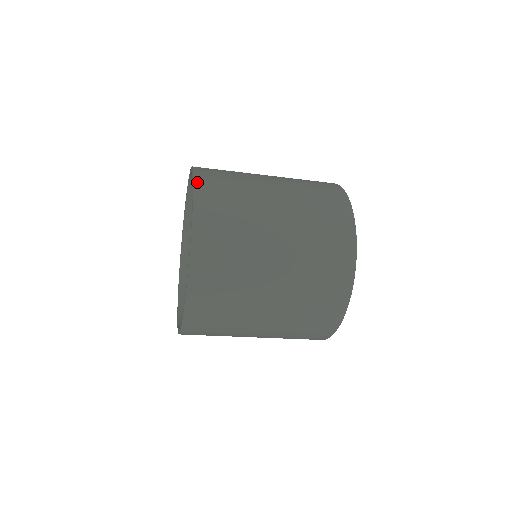
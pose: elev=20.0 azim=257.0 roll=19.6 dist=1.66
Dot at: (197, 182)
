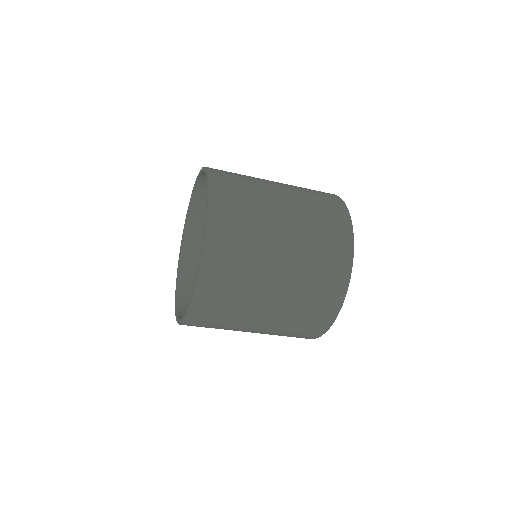
Dot at: (212, 189)
